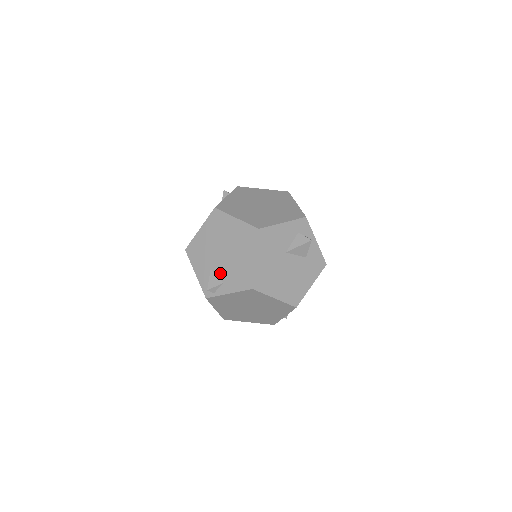
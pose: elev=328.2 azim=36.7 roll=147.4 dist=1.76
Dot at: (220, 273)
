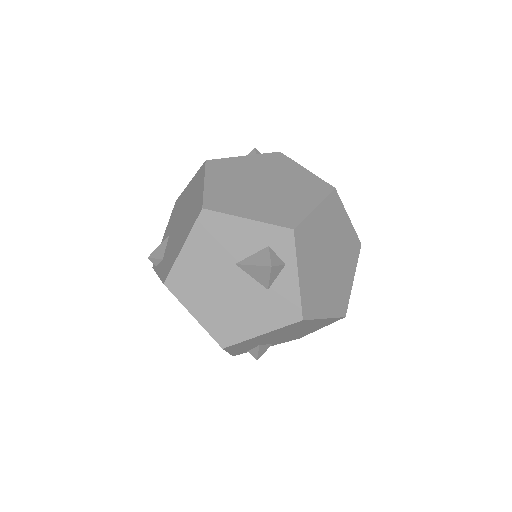
Dot at: (168, 245)
